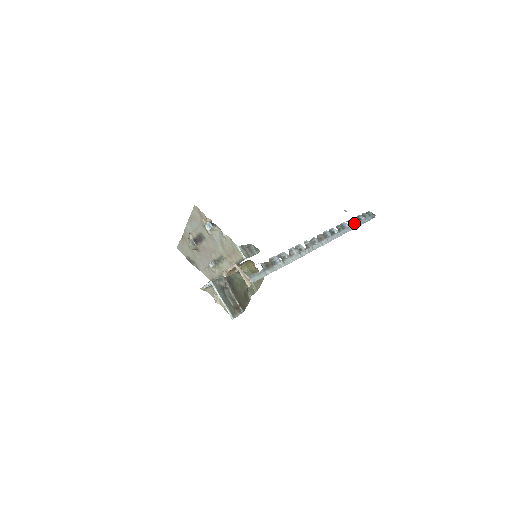
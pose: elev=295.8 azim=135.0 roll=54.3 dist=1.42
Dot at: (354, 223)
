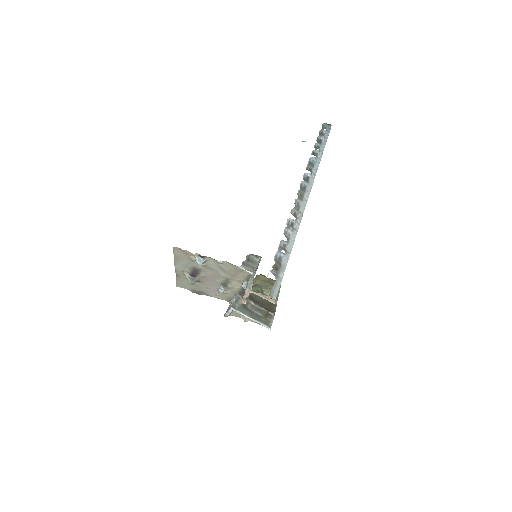
Dot at: (318, 151)
